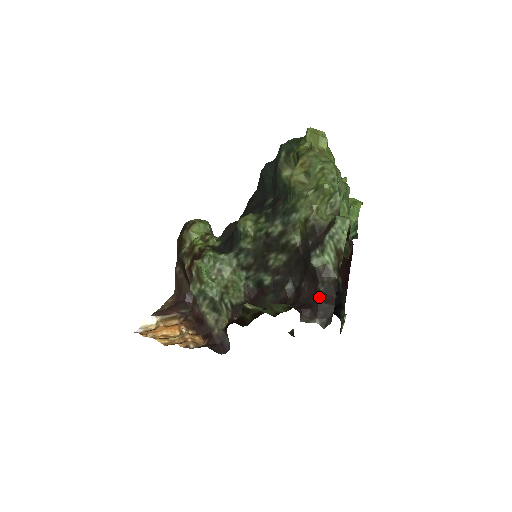
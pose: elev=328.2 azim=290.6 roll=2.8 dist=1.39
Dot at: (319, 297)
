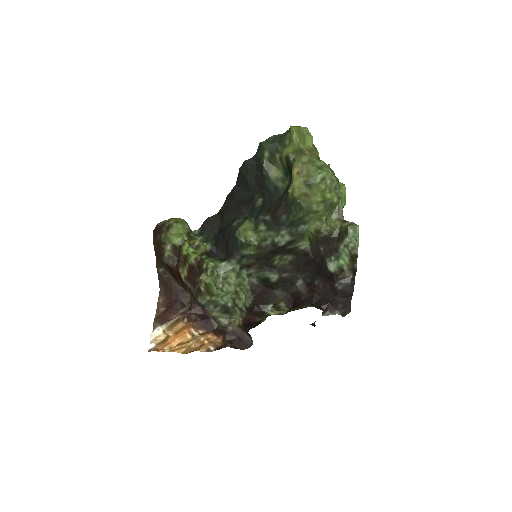
Dot at: (337, 294)
